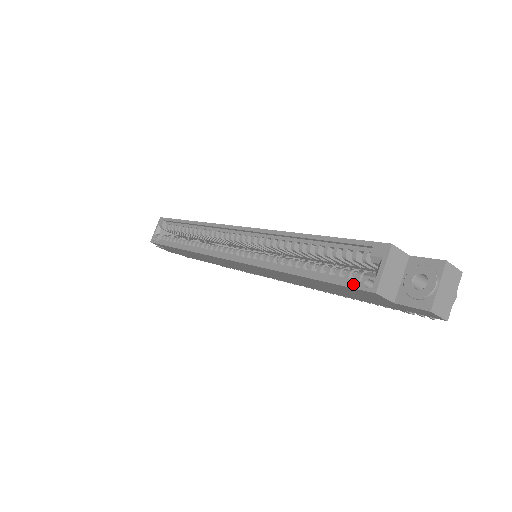
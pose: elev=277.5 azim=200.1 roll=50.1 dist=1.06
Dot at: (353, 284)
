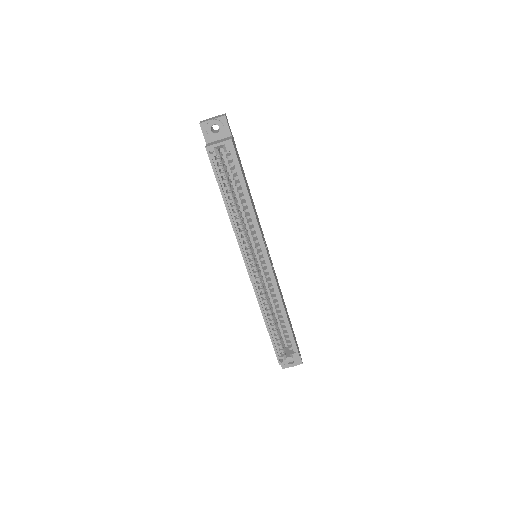
Dot at: (278, 355)
